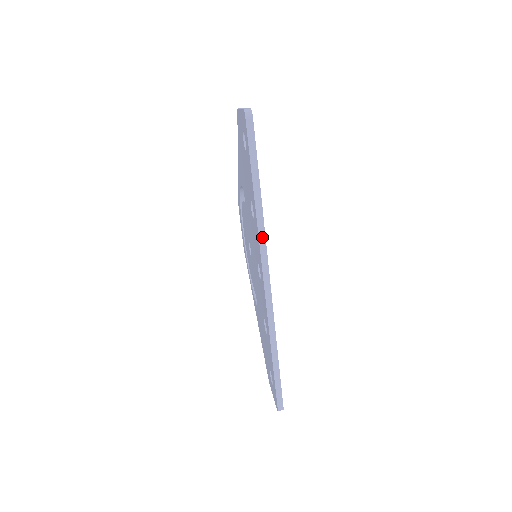
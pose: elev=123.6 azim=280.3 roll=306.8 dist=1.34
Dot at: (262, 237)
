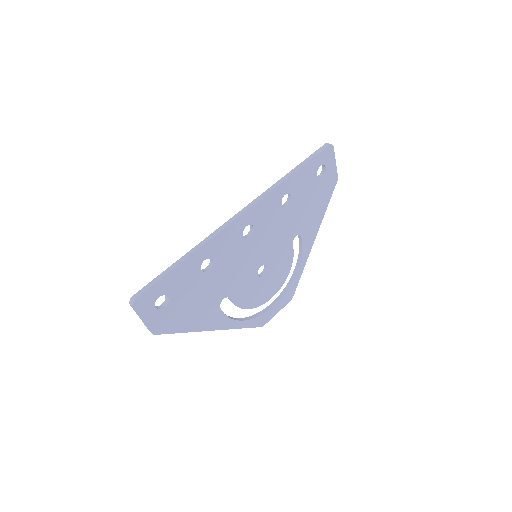
Dot at: (268, 192)
